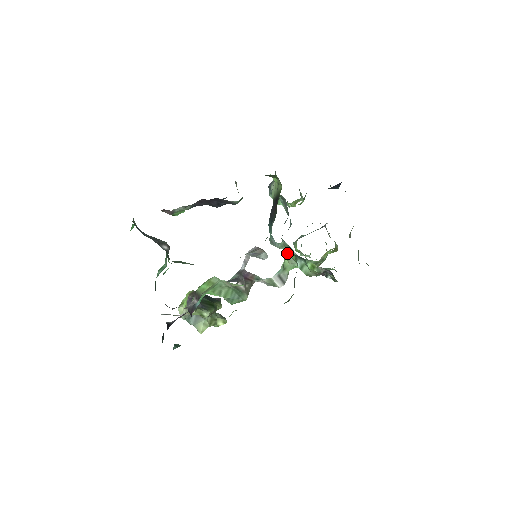
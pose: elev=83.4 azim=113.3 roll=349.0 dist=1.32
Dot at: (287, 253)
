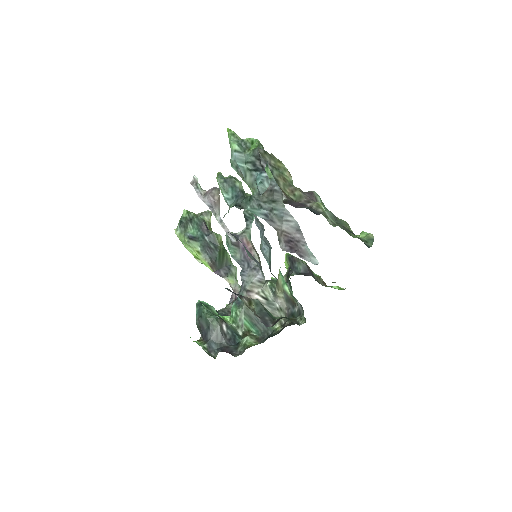
Dot at: occluded
